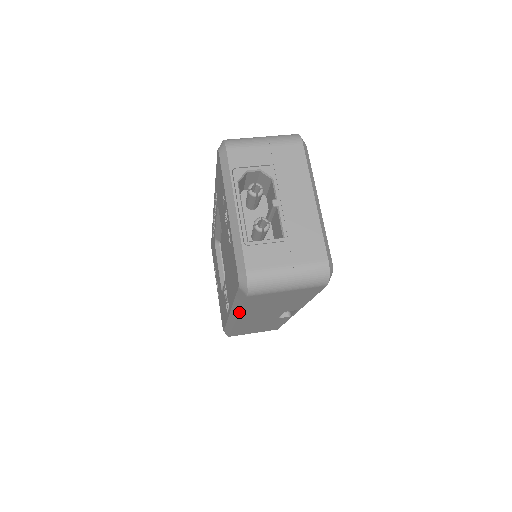
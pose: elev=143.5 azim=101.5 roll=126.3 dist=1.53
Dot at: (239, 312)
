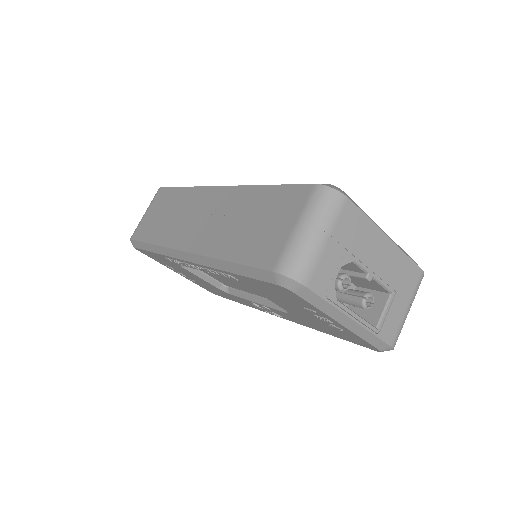
Dot at: occluded
